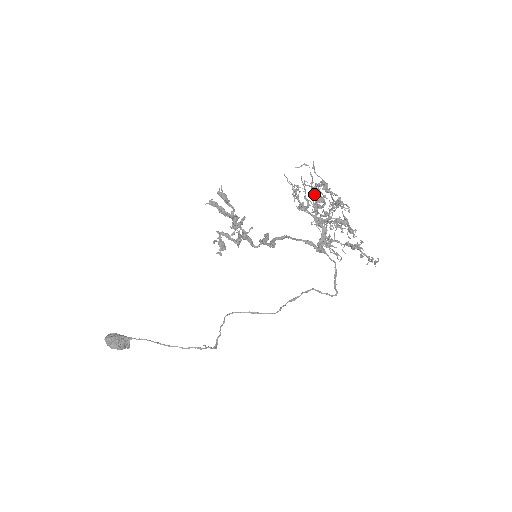
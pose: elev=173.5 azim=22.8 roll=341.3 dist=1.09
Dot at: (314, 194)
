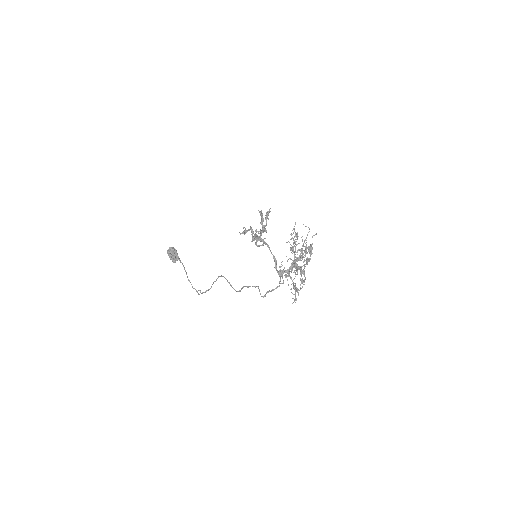
Dot at: (304, 250)
